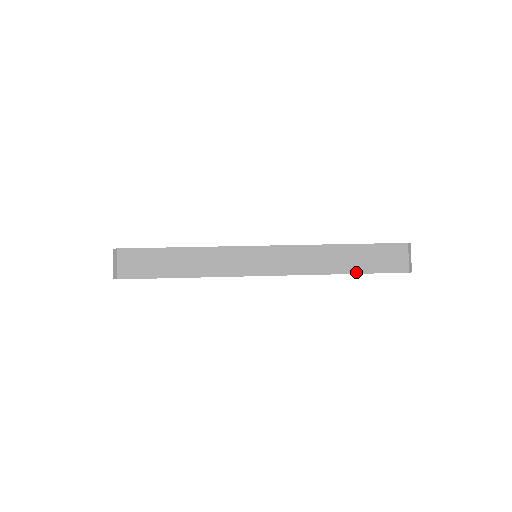
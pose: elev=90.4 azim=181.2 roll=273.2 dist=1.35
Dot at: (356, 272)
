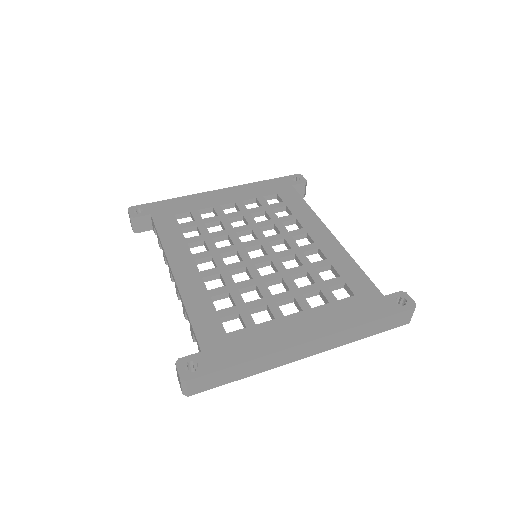
Dot at: (374, 334)
